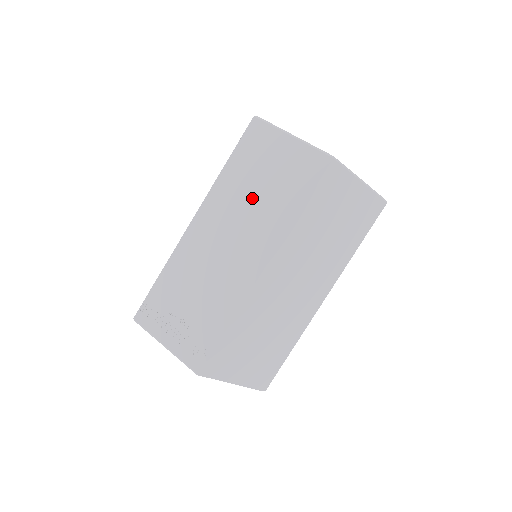
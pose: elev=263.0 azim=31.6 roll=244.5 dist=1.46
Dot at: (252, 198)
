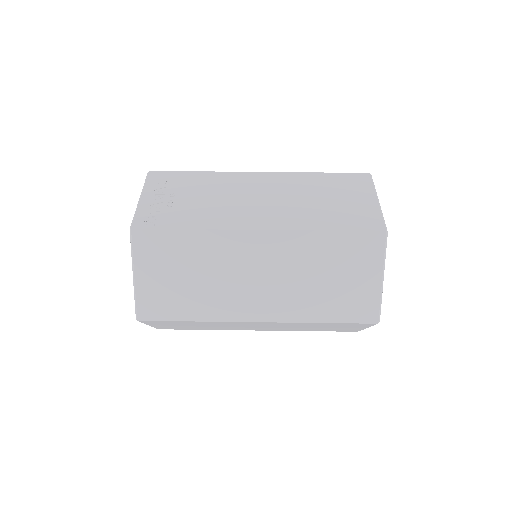
Dot at: (309, 198)
